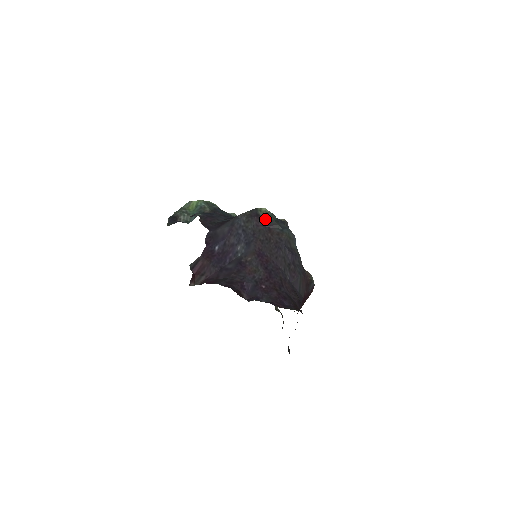
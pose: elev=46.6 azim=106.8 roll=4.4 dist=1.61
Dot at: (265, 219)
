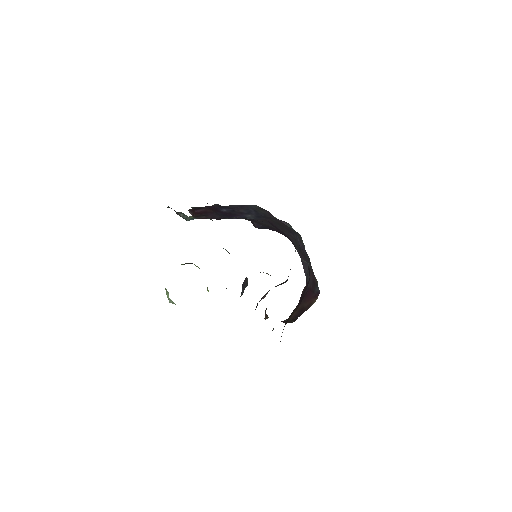
Dot at: occluded
